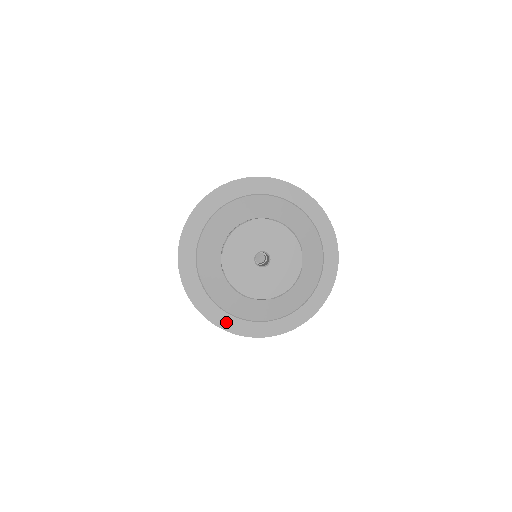
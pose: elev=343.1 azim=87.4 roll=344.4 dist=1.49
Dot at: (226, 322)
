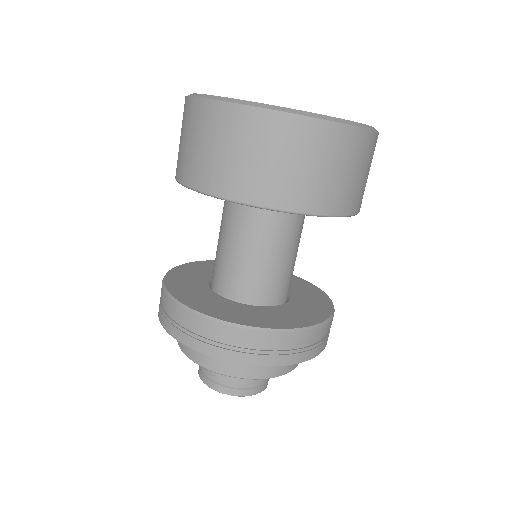
Dot at: occluded
